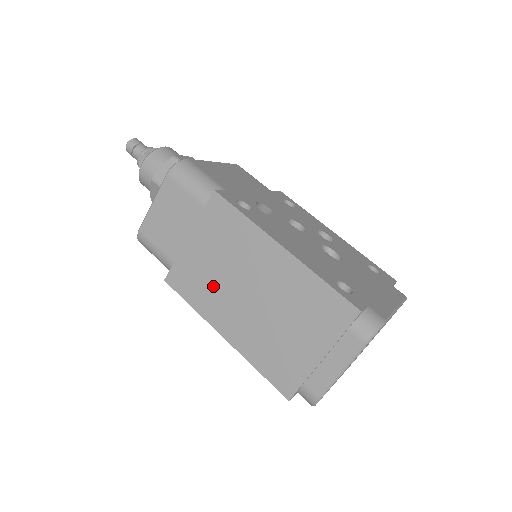
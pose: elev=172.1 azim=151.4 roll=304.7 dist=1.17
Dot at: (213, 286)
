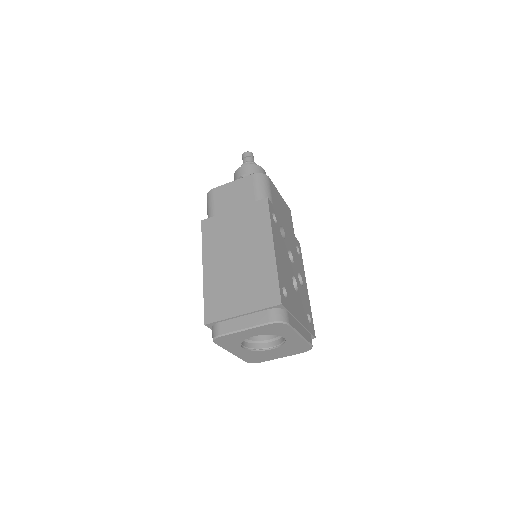
Dot at: (223, 241)
